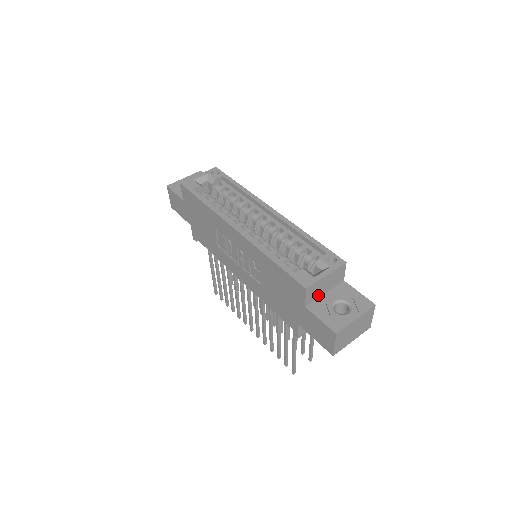
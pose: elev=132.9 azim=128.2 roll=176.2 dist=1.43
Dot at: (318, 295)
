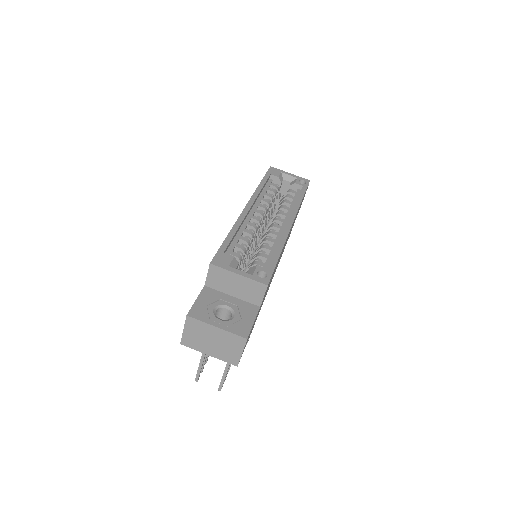
Dot at: (224, 289)
